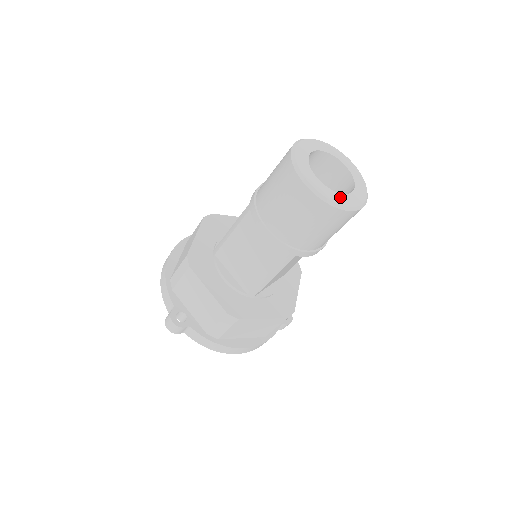
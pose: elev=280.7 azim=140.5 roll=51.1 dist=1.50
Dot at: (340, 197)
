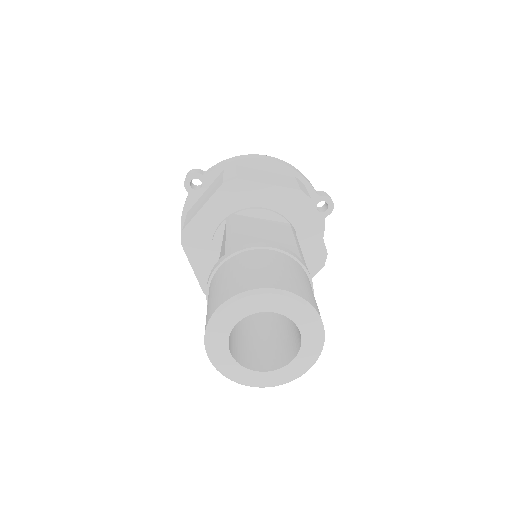
Dot at: (292, 368)
